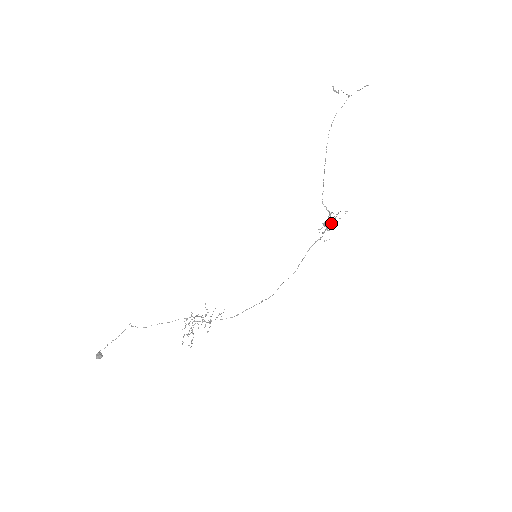
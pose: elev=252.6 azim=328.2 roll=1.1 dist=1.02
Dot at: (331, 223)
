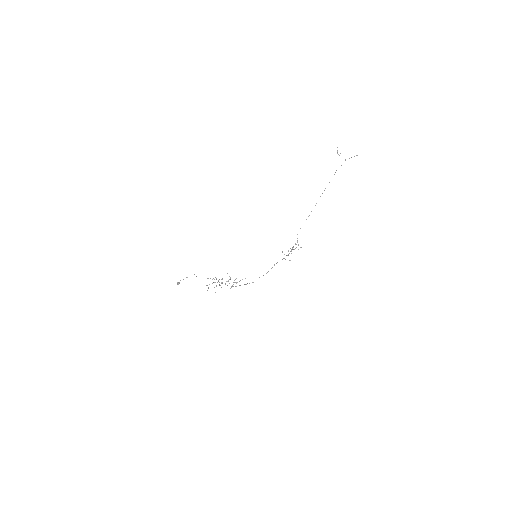
Dot at: occluded
